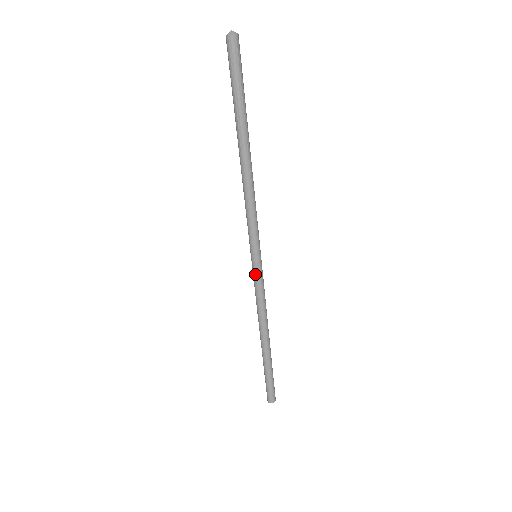
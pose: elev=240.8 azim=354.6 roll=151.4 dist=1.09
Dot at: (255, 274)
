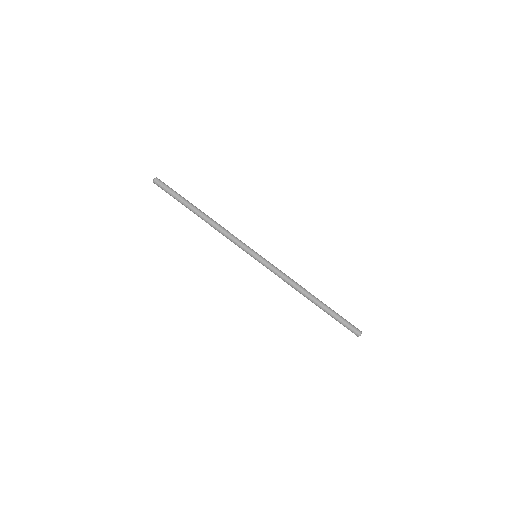
Dot at: (264, 265)
